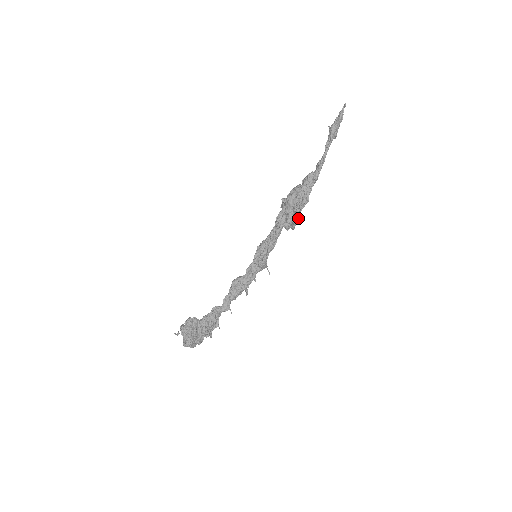
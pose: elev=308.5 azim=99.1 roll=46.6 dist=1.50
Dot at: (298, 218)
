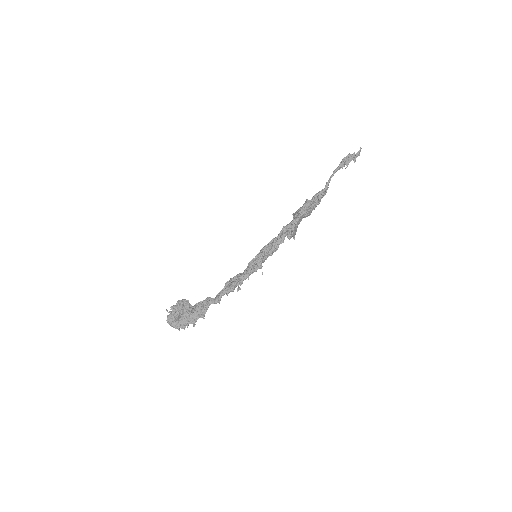
Dot at: (296, 221)
